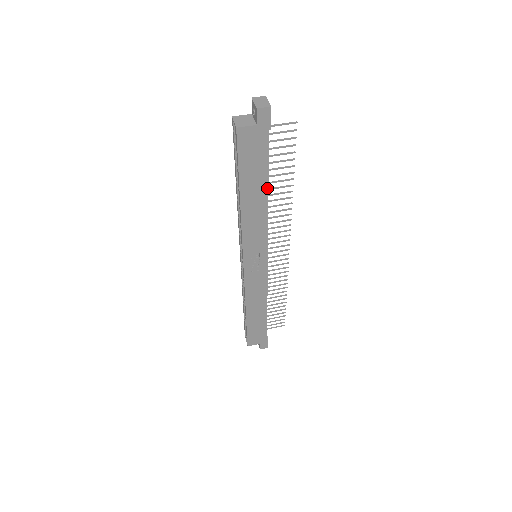
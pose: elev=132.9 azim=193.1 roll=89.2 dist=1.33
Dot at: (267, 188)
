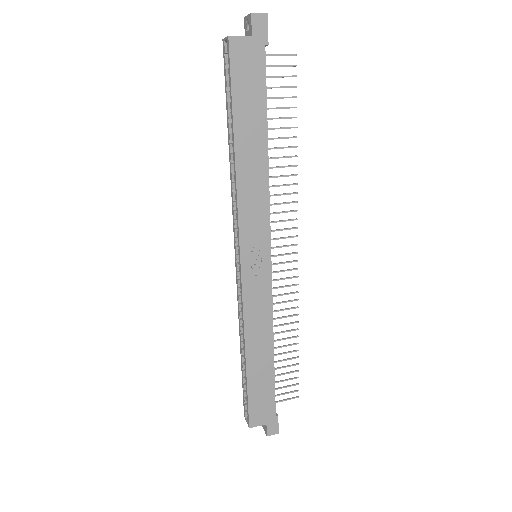
Dot at: (267, 134)
